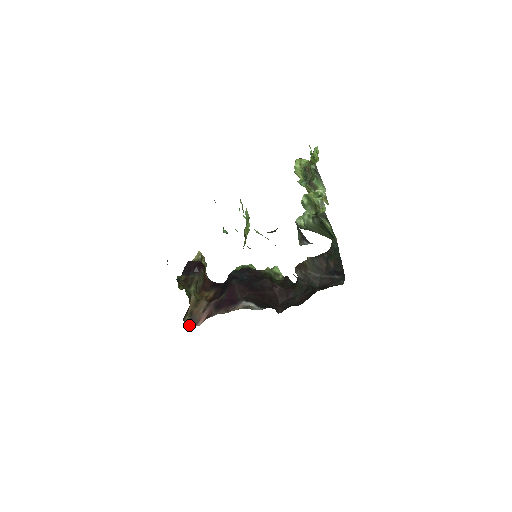
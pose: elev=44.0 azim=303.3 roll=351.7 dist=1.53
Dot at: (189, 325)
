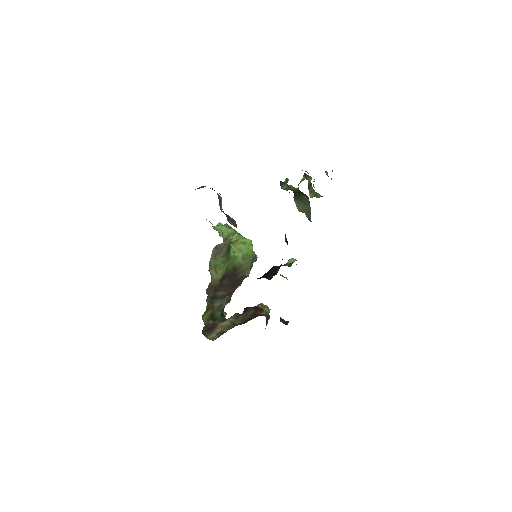
Dot at: occluded
